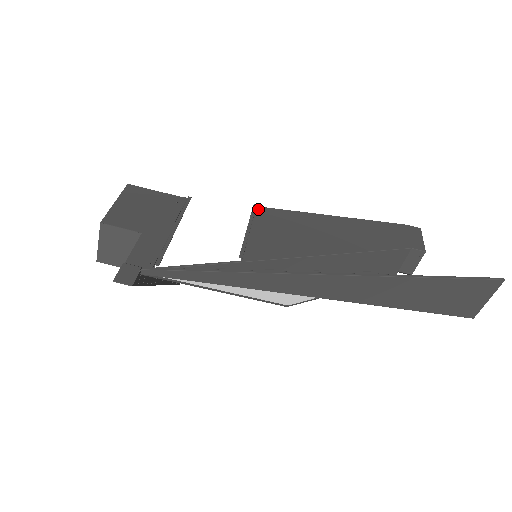
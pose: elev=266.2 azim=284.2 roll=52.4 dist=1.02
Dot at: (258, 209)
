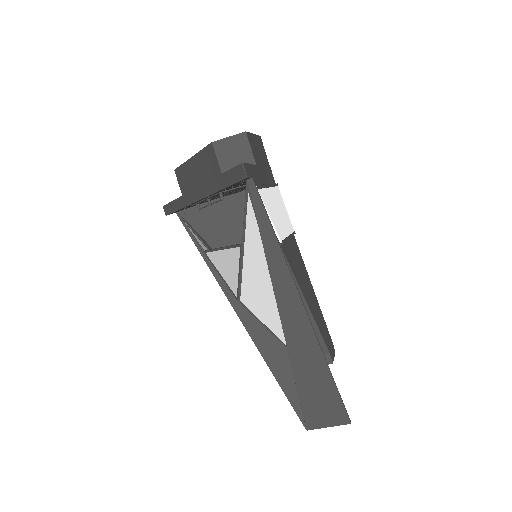
Dot at: (294, 236)
